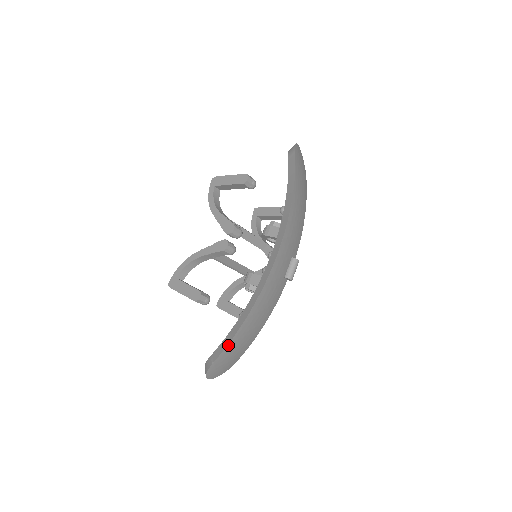
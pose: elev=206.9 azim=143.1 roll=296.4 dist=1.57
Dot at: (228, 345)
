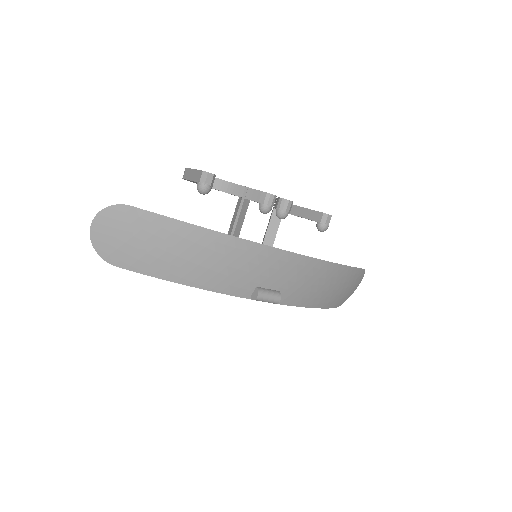
Dot at: (165, 218)
